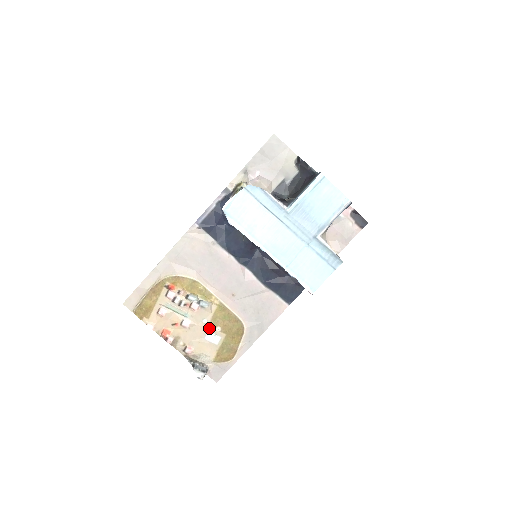
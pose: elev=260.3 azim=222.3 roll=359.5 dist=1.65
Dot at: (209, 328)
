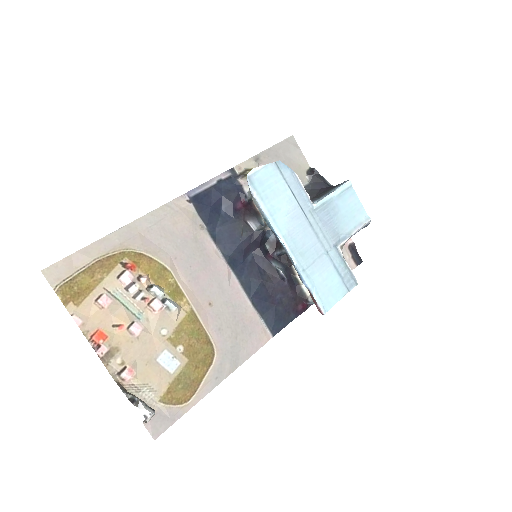
Dot at: (167, 344)
